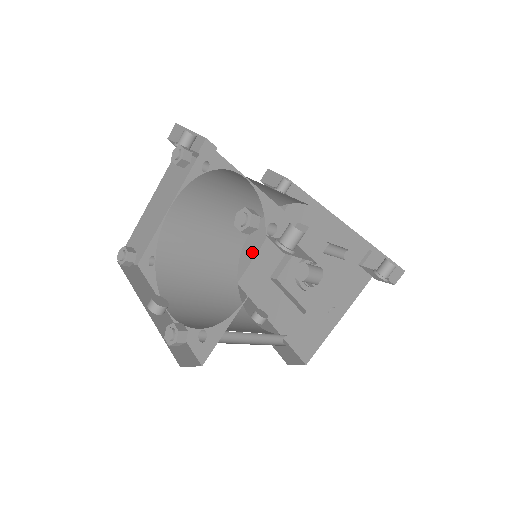
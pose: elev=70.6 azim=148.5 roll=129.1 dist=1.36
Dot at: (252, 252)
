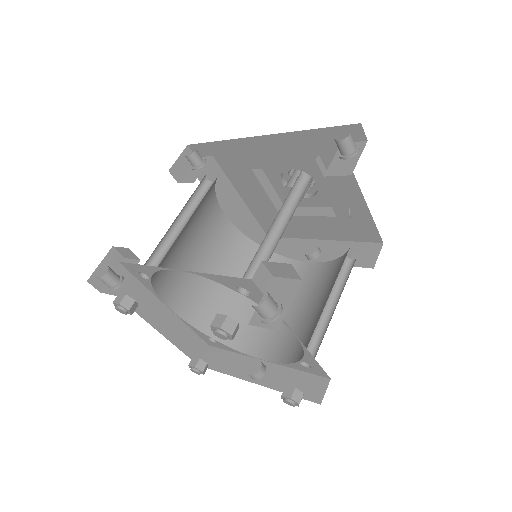
Dot at: (246, 215)
